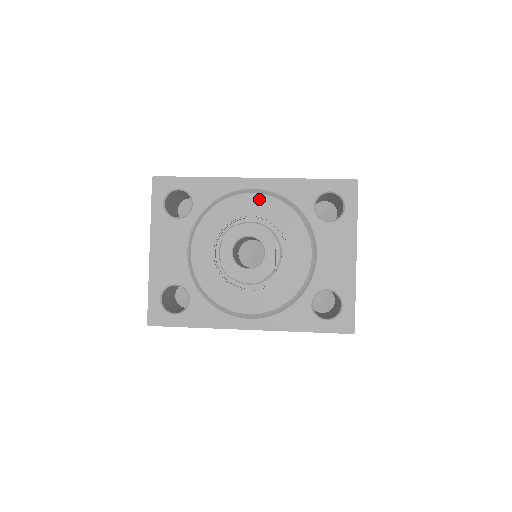
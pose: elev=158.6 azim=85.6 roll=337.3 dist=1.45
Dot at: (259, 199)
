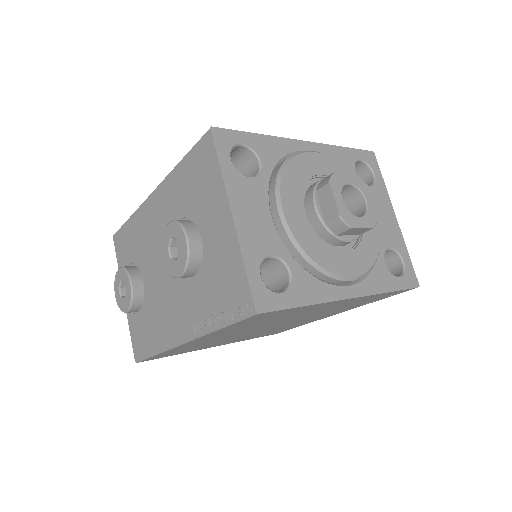
Dot at: (322, 159)
